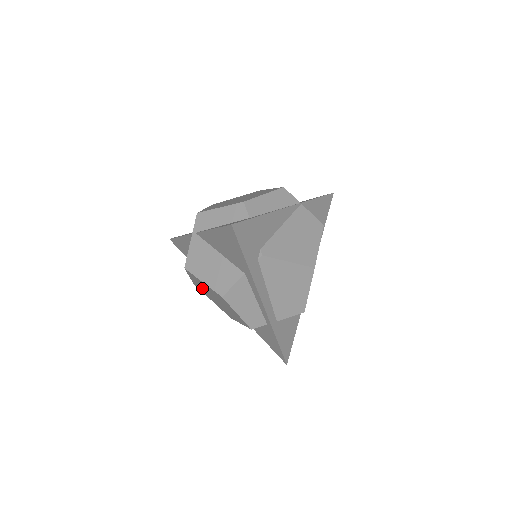
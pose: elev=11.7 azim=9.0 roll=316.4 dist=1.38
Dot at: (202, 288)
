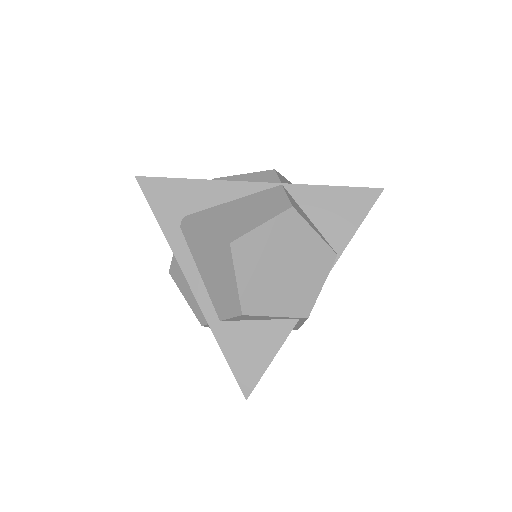
Dot at: occluded
